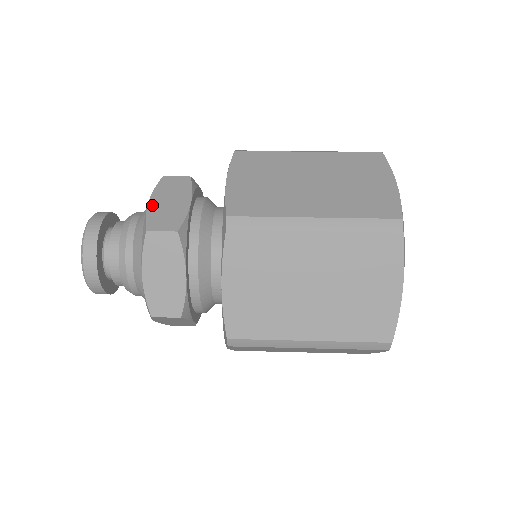
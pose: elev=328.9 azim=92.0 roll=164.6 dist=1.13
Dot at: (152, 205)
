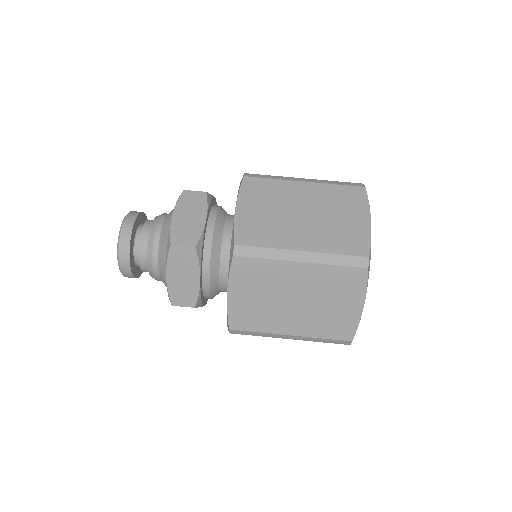
Dot at: (170, 281)
